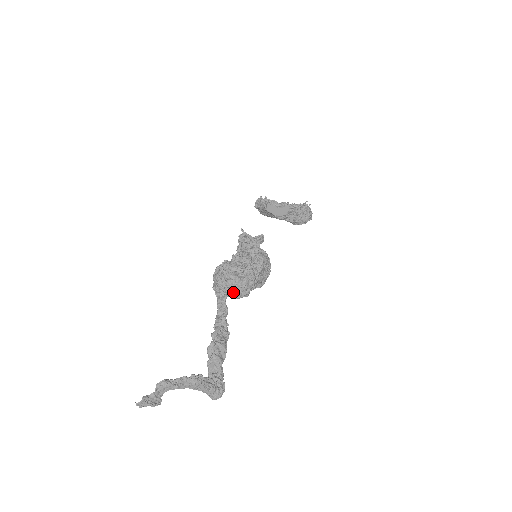
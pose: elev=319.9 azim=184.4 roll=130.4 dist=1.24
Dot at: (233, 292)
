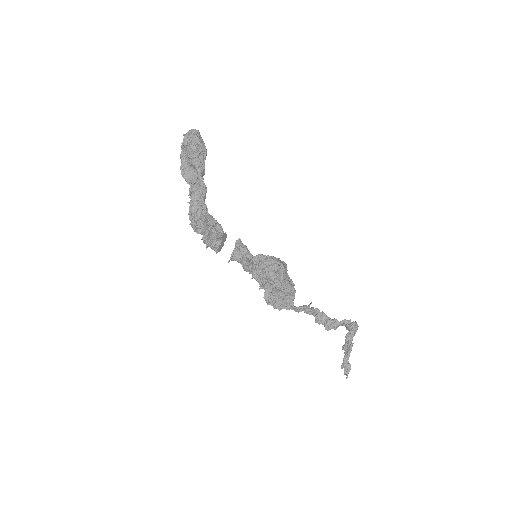
Dot at: (292, 302)
